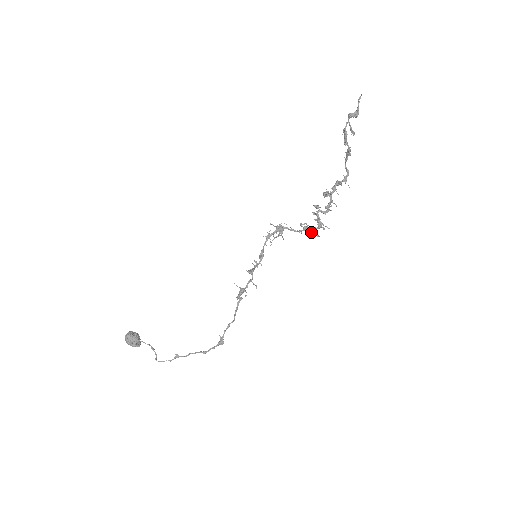
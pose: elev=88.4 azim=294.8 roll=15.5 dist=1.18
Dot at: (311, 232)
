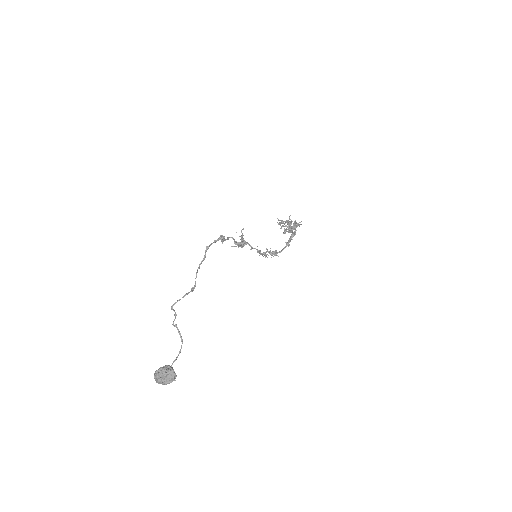
Dot at: (292, 234)
